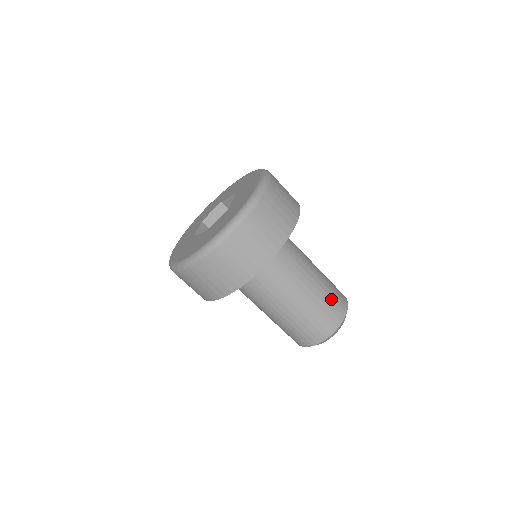
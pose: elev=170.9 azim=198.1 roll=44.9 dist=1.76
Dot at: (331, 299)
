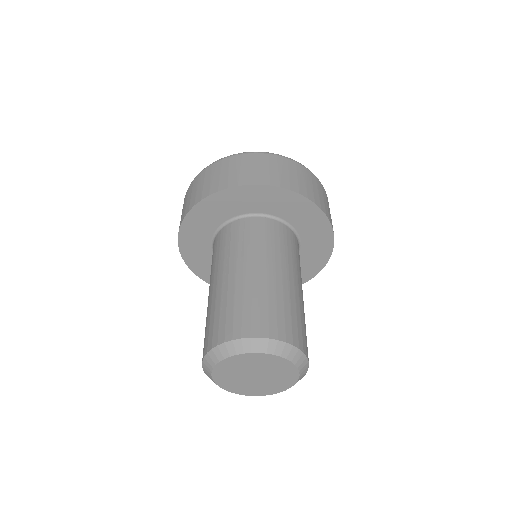
Dot at: occluded
